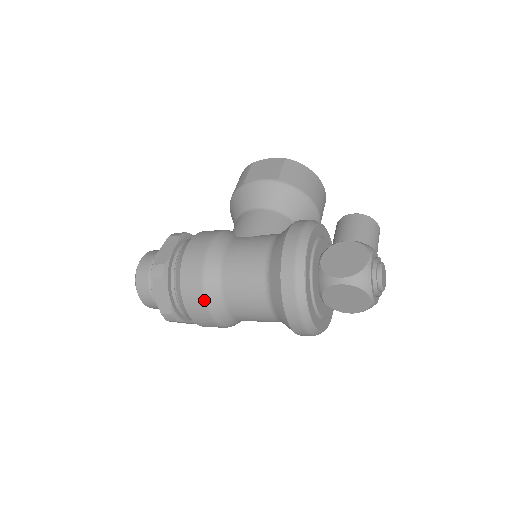
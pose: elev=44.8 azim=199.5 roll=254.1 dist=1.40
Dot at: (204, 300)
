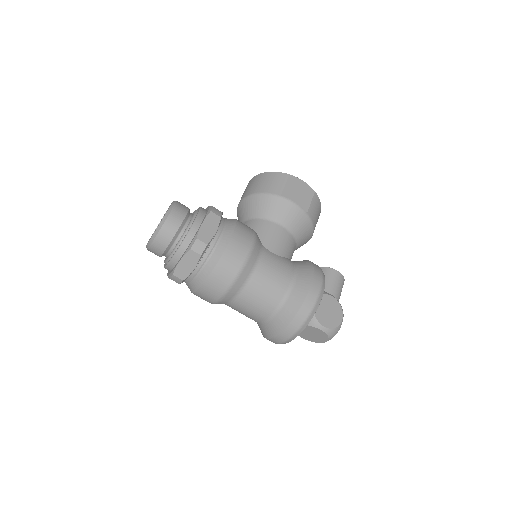
Dot at: (225, 291)
